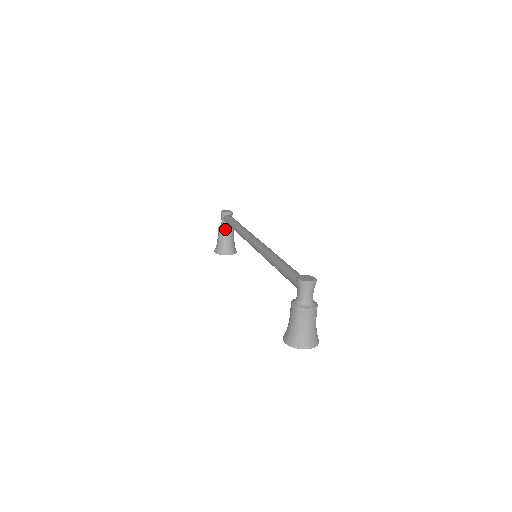
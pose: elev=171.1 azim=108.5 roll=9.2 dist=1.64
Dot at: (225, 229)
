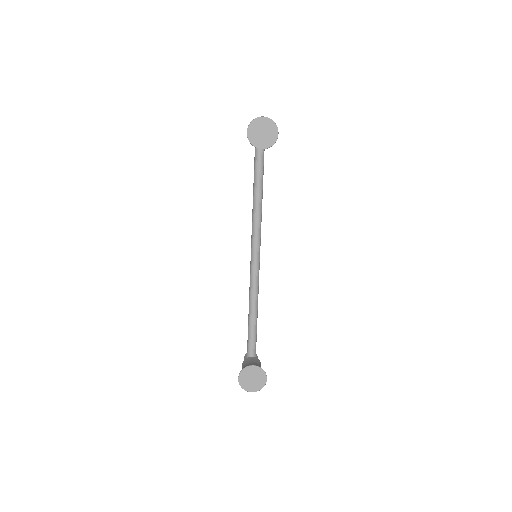
Dot at: (248, 357)
